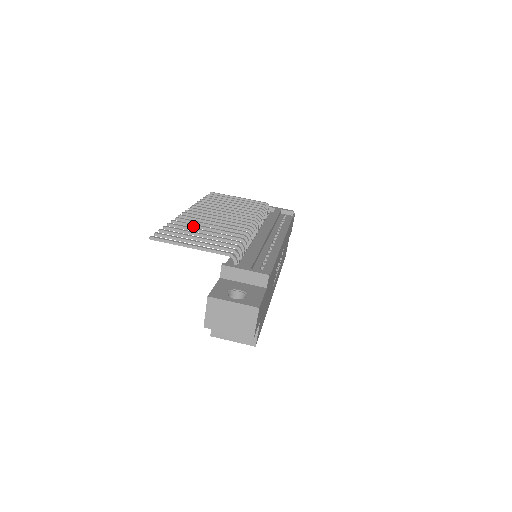
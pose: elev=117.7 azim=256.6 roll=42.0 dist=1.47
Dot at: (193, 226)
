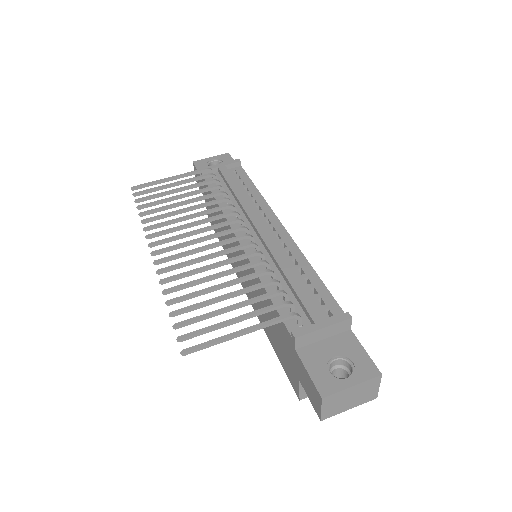
Dot at: (194, 284)
